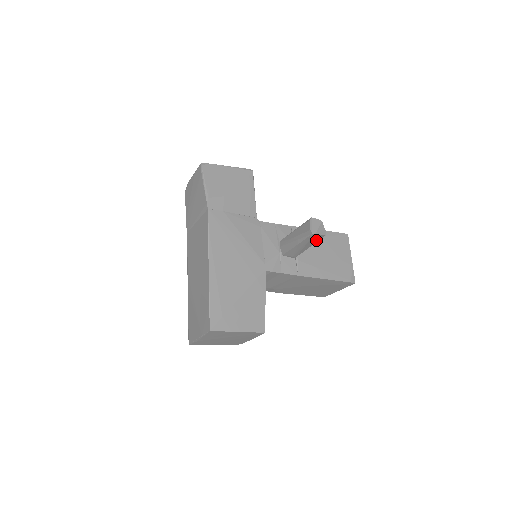
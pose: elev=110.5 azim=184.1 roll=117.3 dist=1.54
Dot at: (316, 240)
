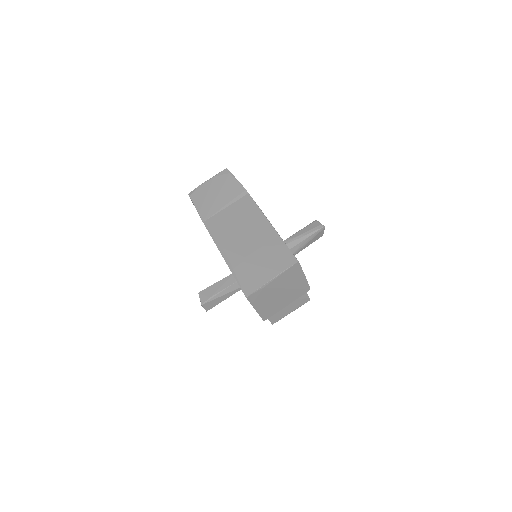
Dot at: (316, 238)
